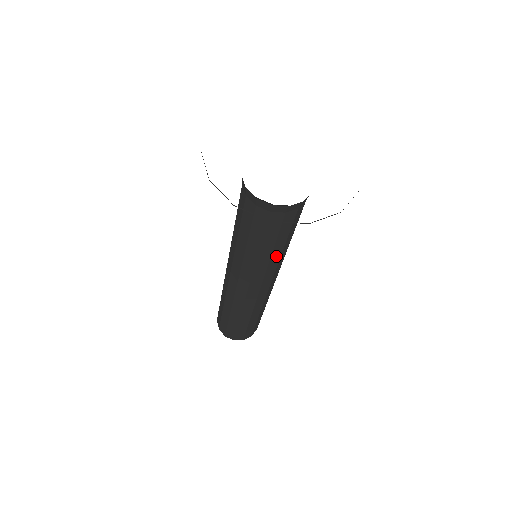
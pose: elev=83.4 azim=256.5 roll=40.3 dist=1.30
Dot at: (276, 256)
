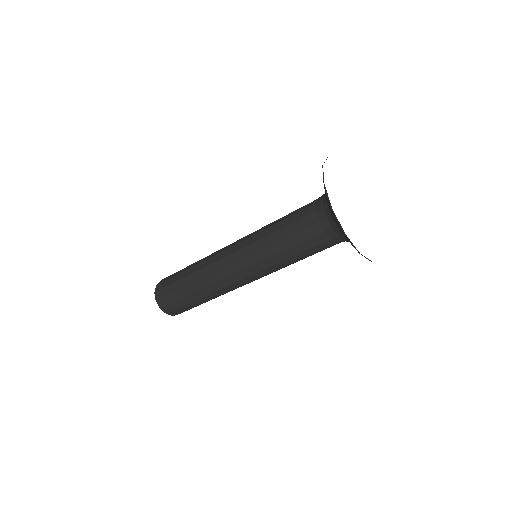
Dot at: occluded
